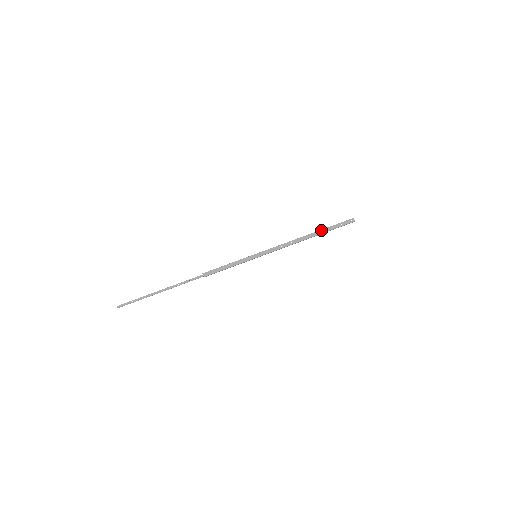
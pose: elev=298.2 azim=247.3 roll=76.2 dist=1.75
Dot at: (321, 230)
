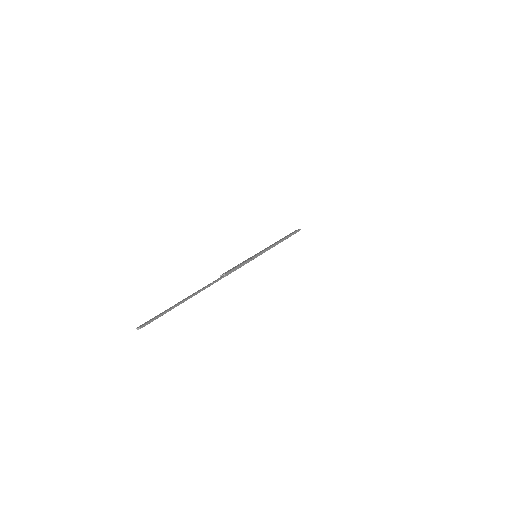
Dot at: (284, 237)
